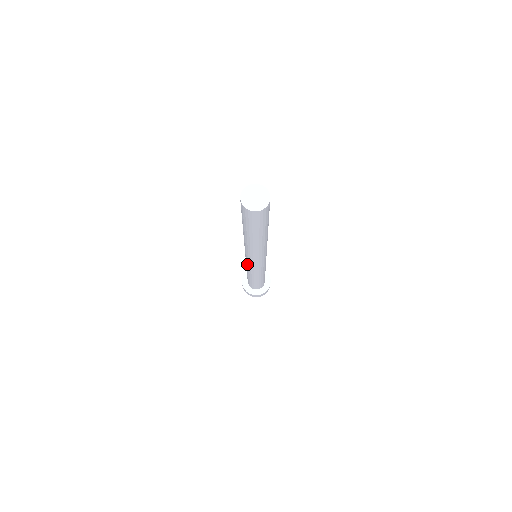
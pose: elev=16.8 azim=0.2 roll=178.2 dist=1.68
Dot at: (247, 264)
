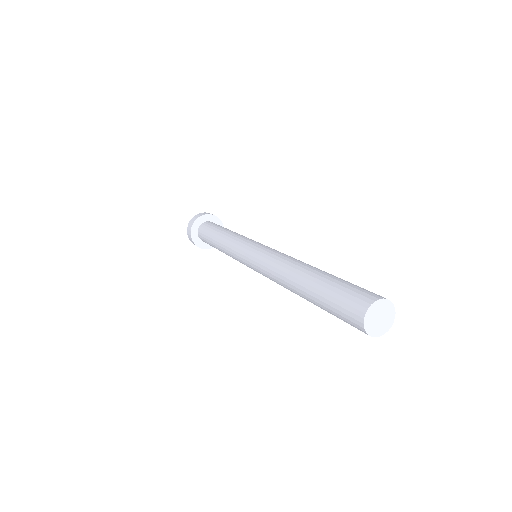
Dot at: occluded
